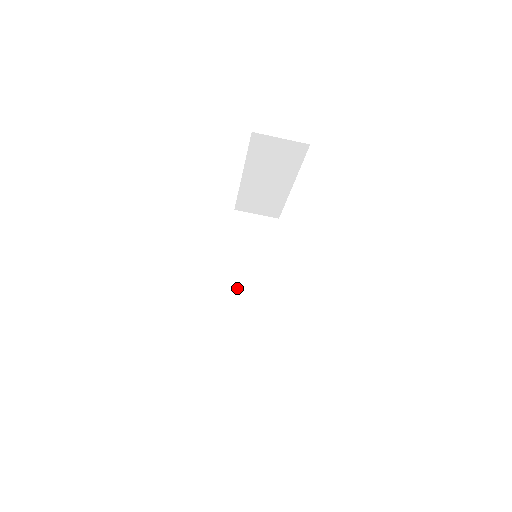
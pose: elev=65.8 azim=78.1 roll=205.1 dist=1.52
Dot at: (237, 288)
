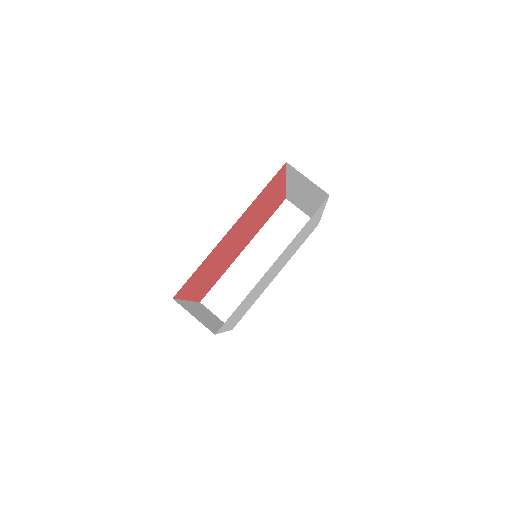
Dot at: (250, 264)
